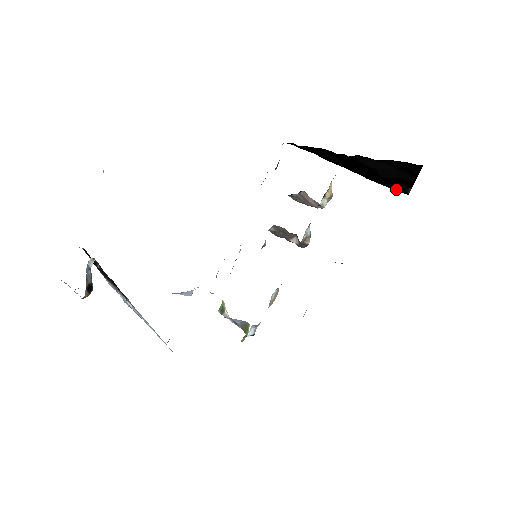
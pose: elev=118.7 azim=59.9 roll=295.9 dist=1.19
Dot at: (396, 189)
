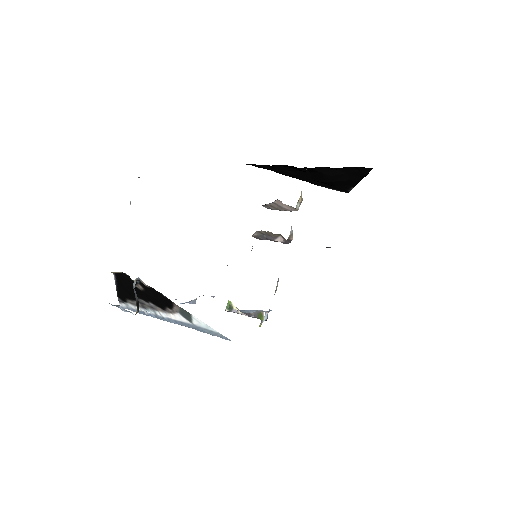
Dot at: (339, 190)
